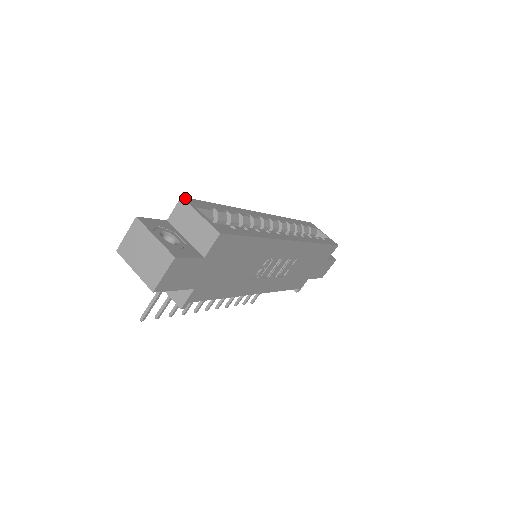
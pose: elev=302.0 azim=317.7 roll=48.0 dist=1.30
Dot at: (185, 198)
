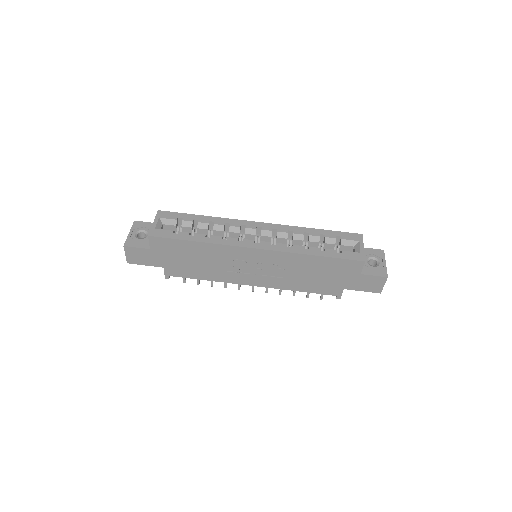
Dot at: (160, 211)
